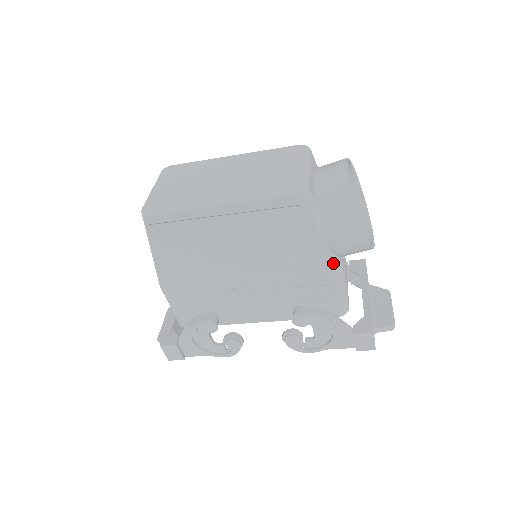
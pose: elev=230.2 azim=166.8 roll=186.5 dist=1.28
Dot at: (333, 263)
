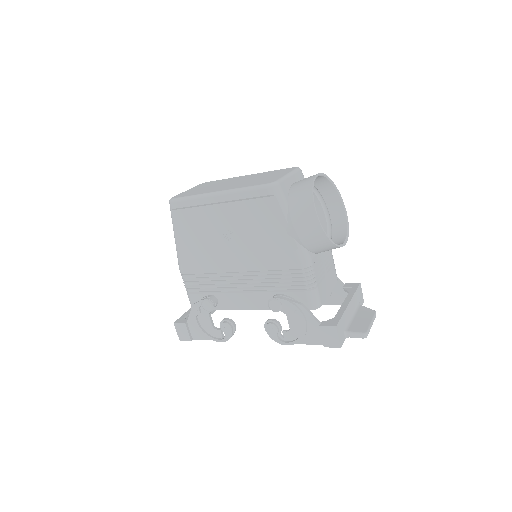
Dot at: (300, 253)
